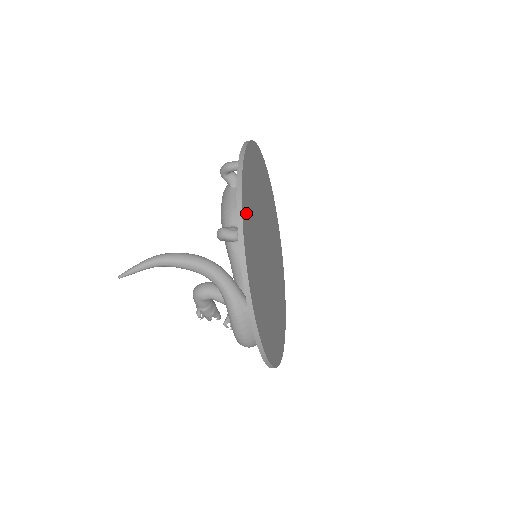
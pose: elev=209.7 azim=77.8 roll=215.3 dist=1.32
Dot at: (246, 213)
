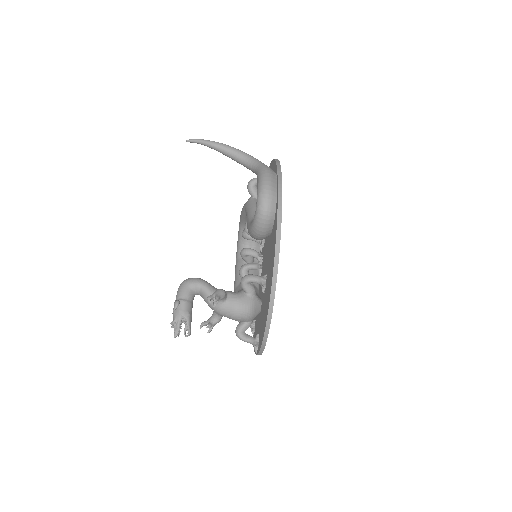
Dot at: occluded
